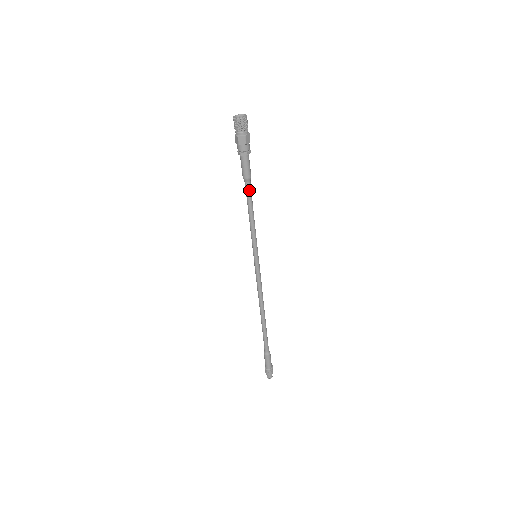
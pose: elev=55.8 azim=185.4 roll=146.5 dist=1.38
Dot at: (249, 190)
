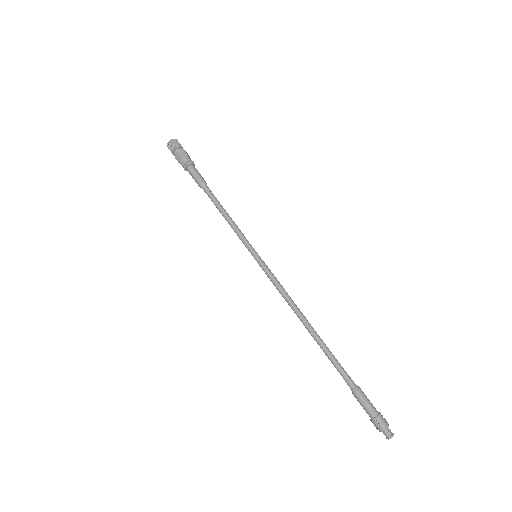
Dot at: (209, 194)
